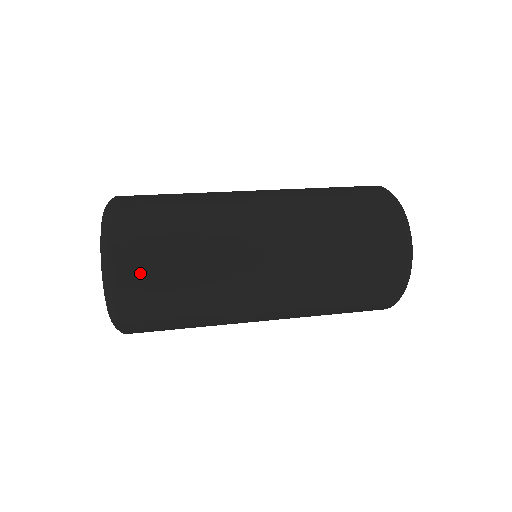
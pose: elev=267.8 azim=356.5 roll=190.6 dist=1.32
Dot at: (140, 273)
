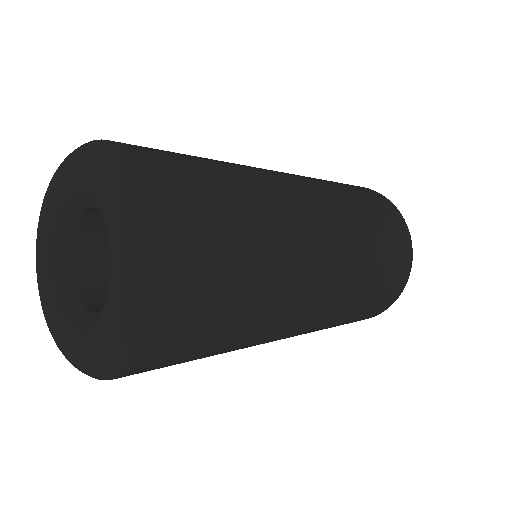
Dot at: (193, 218)
